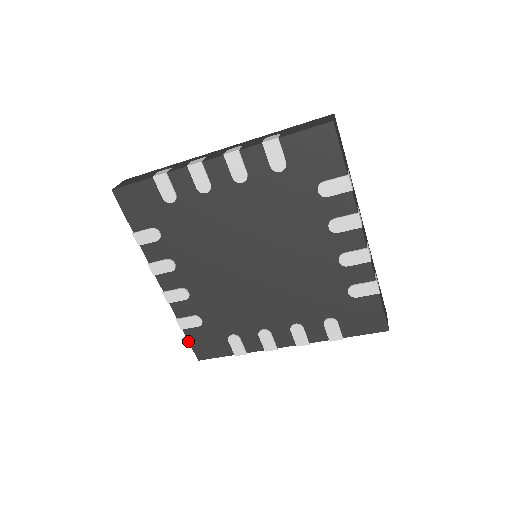
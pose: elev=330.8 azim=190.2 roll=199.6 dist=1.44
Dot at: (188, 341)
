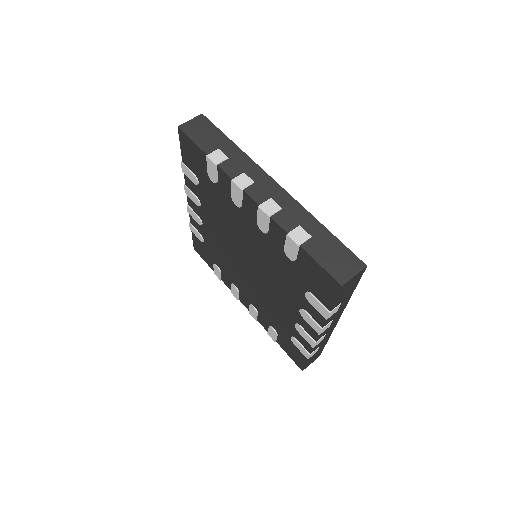
Dot at: (192, 237)
